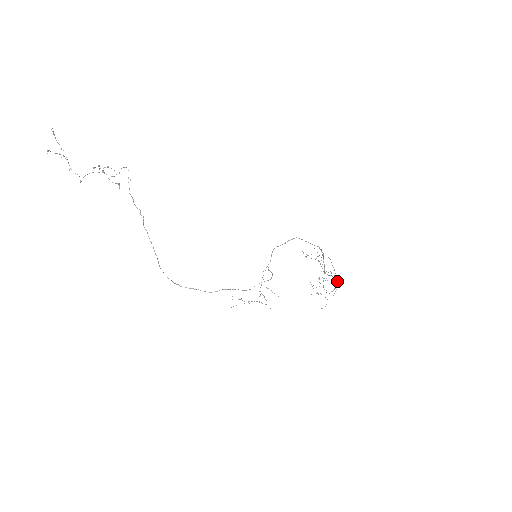
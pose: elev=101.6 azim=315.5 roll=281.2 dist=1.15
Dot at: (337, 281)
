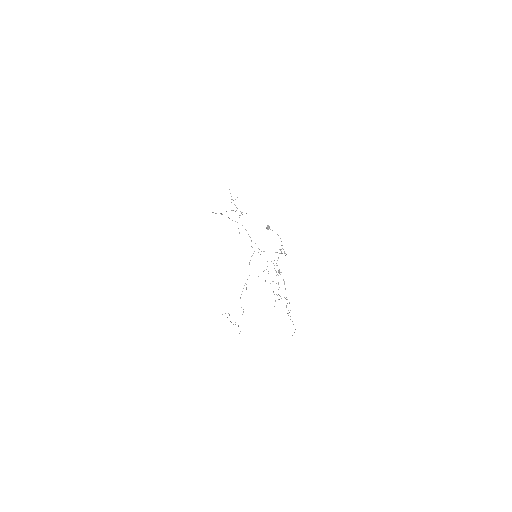
Dot at: (269, 226)
